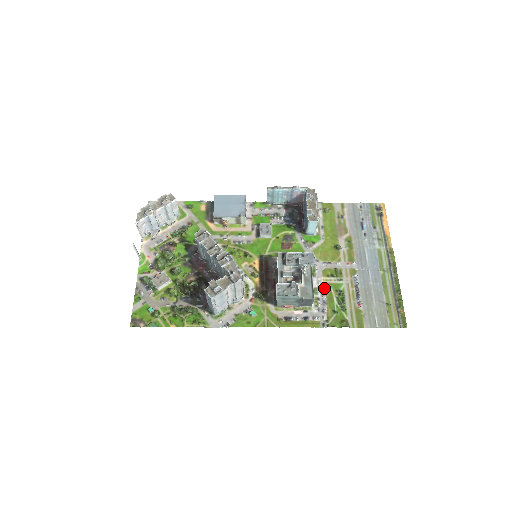
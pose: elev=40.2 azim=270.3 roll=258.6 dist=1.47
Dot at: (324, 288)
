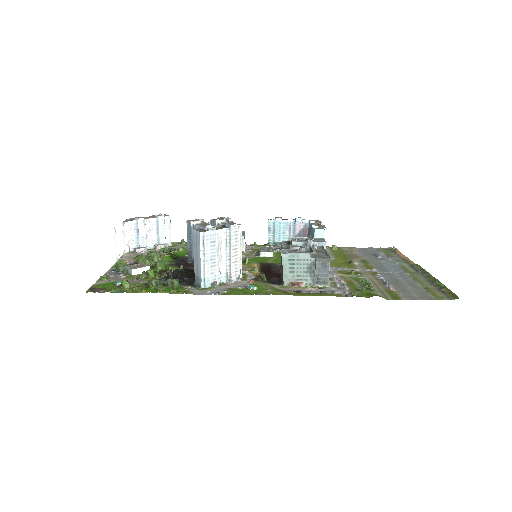
Dot at: (341, 278)
